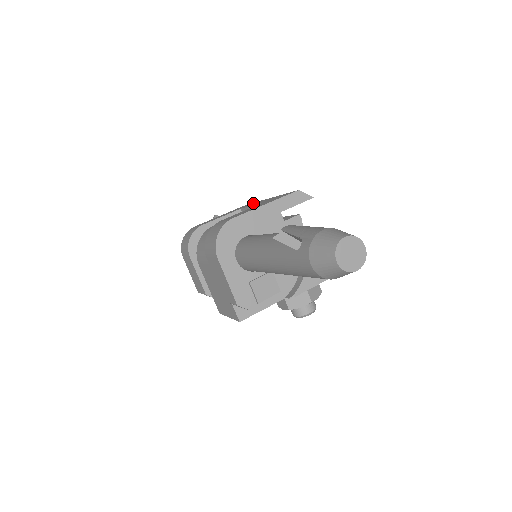
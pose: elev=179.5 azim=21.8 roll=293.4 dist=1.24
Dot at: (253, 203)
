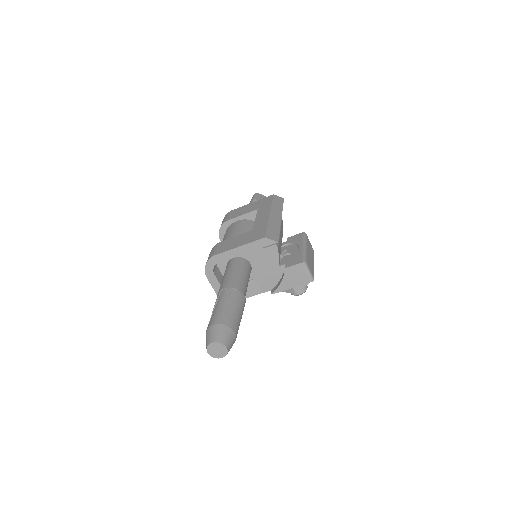
Dot at: (266, 207)
